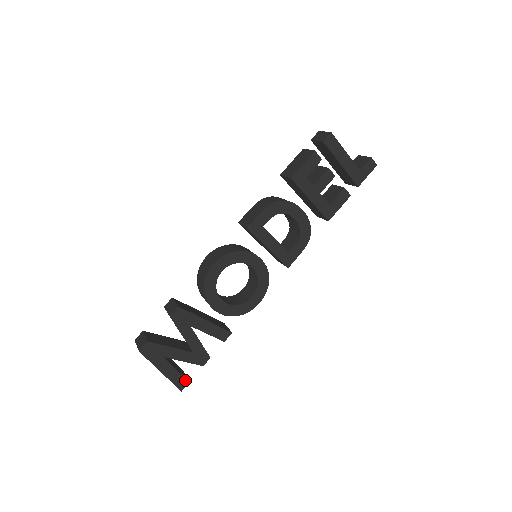
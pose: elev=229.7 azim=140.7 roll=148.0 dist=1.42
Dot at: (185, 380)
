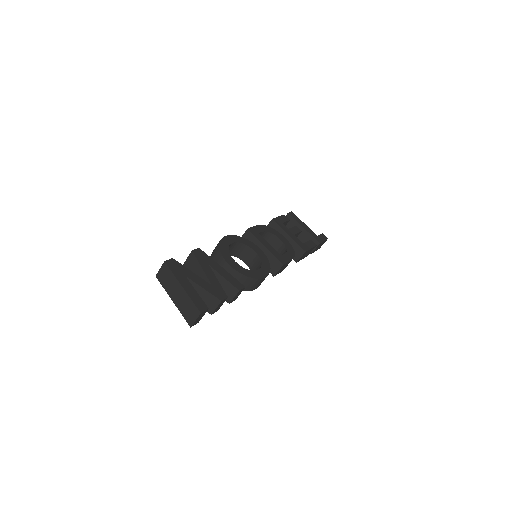
Dot at: (204, 305)
